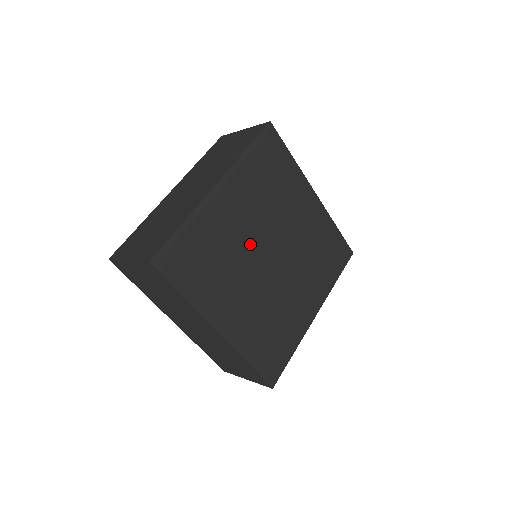
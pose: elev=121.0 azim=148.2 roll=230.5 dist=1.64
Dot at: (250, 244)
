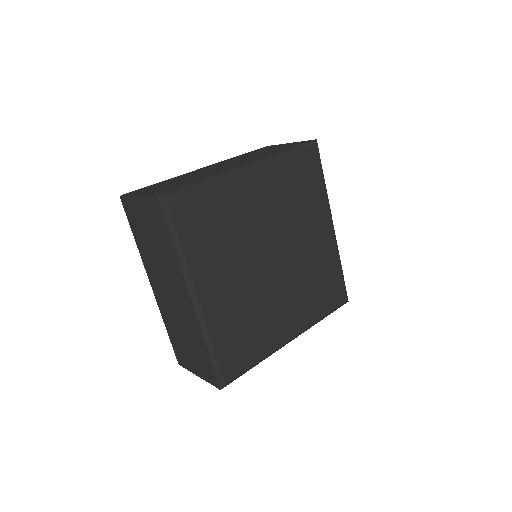
Dot at: (253, 284)
